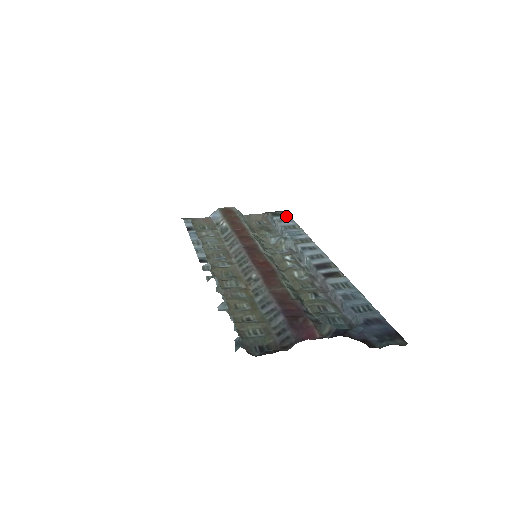
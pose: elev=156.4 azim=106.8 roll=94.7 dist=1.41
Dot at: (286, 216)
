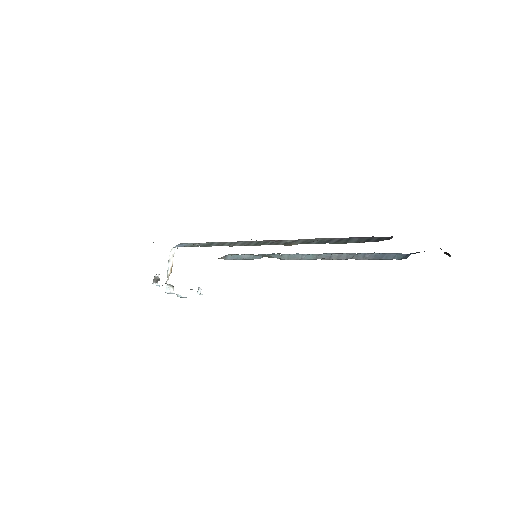
Dot at: occluded
